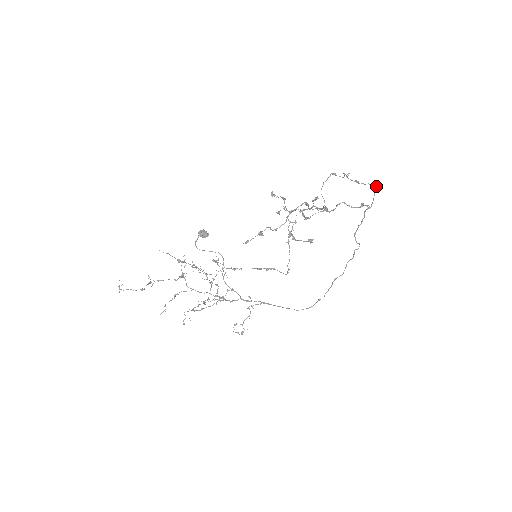
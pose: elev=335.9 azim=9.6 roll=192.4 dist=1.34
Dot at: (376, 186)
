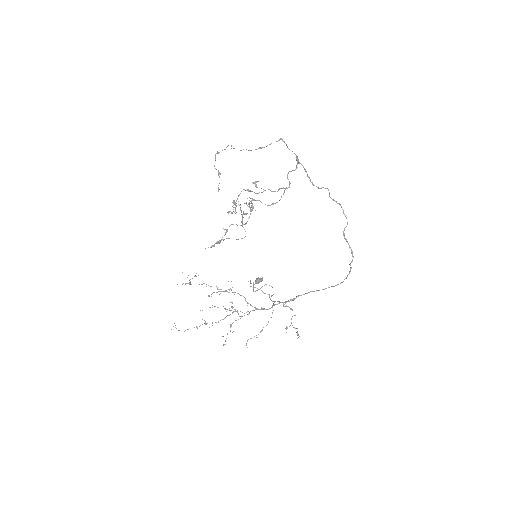
Dot at: (281, 139)
